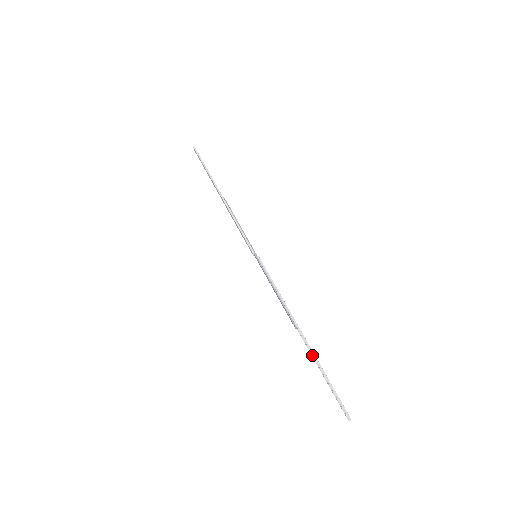
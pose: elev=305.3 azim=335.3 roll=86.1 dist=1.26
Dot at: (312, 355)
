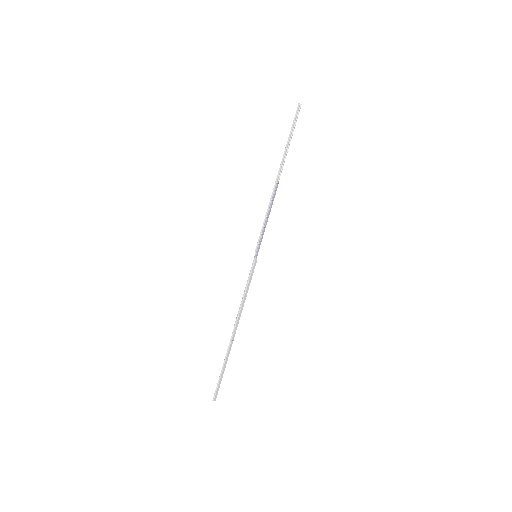
Dot at: (229, 351)
